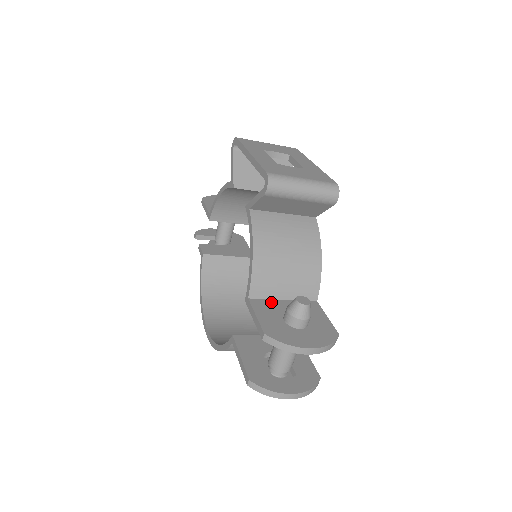
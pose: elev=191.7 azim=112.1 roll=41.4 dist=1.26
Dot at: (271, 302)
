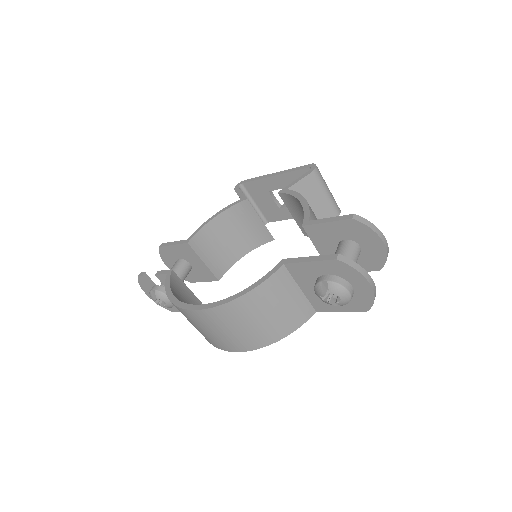
Dot at: occluded
